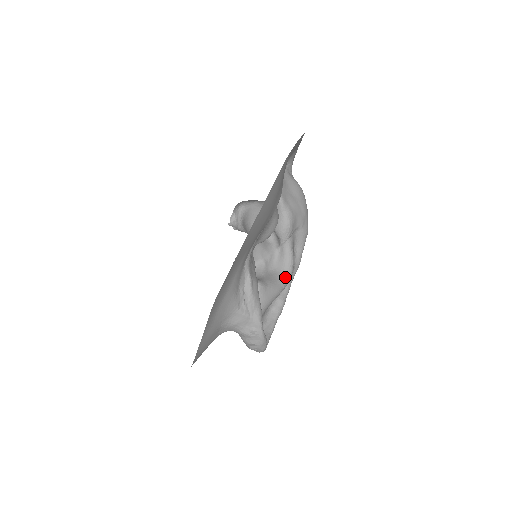
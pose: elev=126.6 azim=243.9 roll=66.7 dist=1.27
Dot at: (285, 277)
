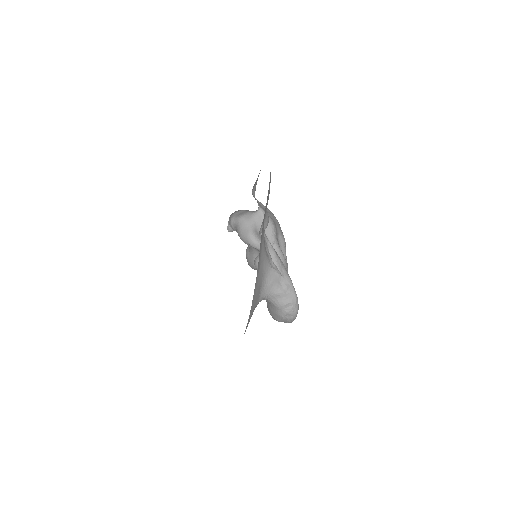
Dot at: occluded
